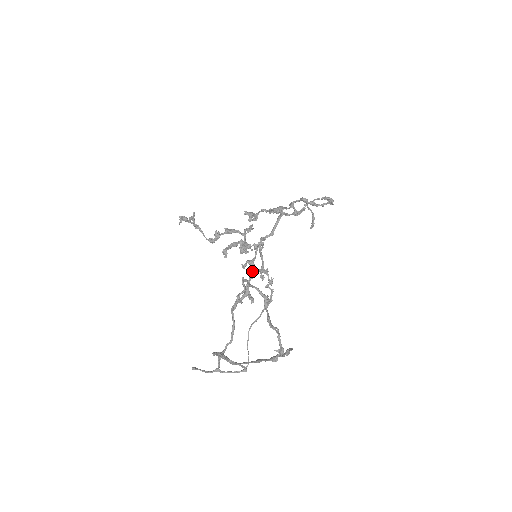
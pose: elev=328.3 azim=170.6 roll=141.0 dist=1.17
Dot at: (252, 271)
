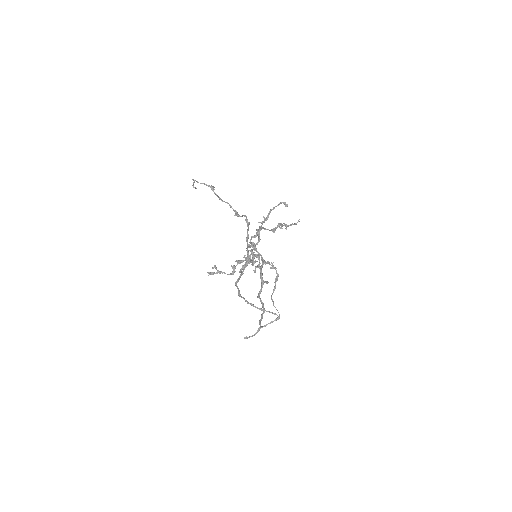
Dot at: occluded
